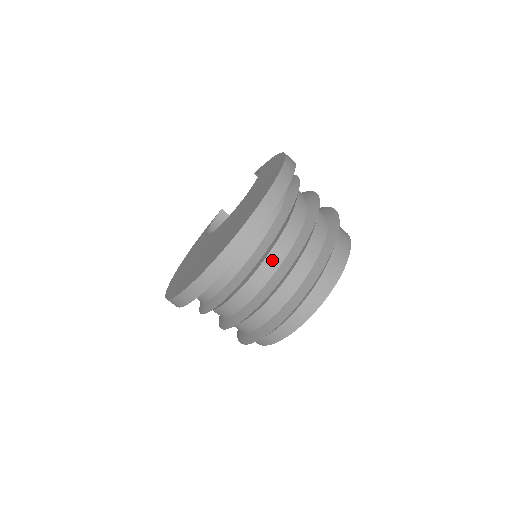
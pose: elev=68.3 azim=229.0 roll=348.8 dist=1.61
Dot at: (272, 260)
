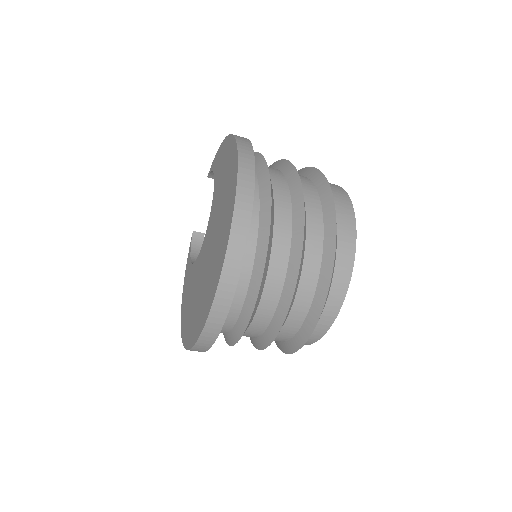
Dot at: (279, 247)
